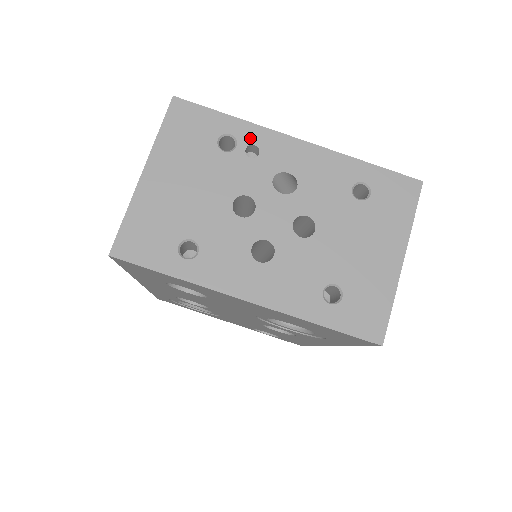
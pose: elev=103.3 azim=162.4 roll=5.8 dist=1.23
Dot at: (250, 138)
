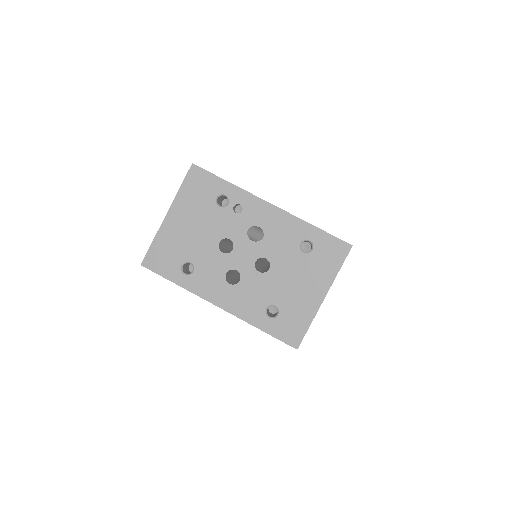
Dot at: (238, 199)
